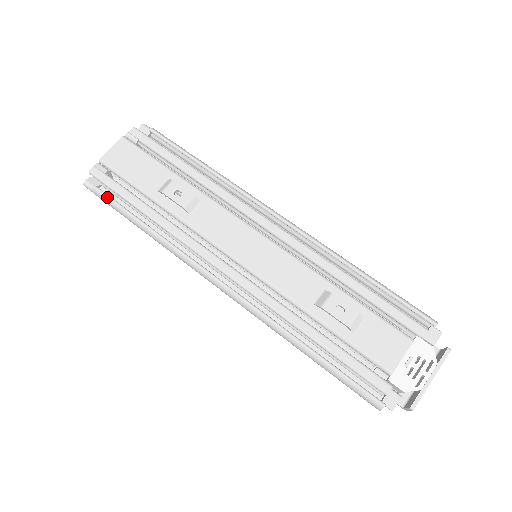
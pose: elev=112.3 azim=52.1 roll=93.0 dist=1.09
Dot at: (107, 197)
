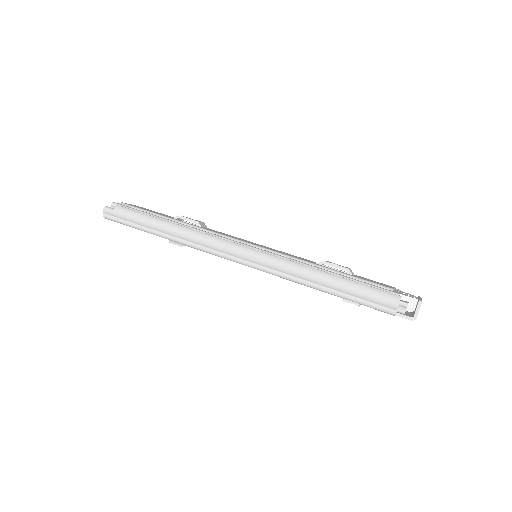
Dot at: (131, 209)
